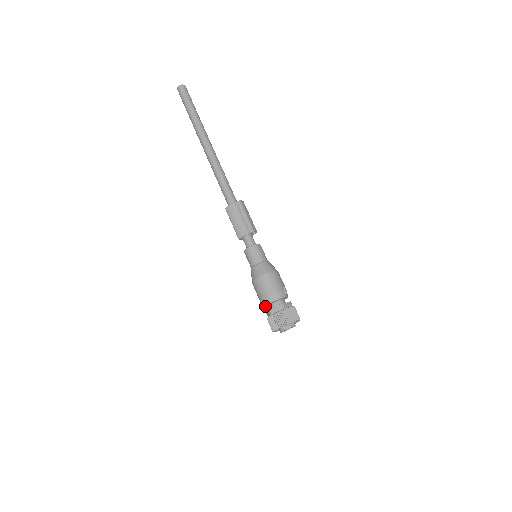
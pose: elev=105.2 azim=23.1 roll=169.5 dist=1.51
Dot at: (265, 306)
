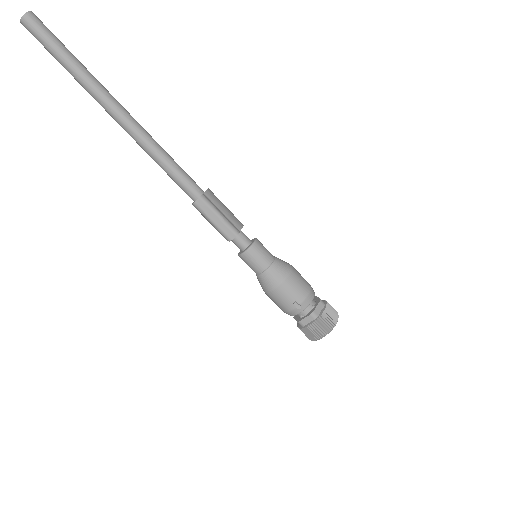
Dot at: occluded
